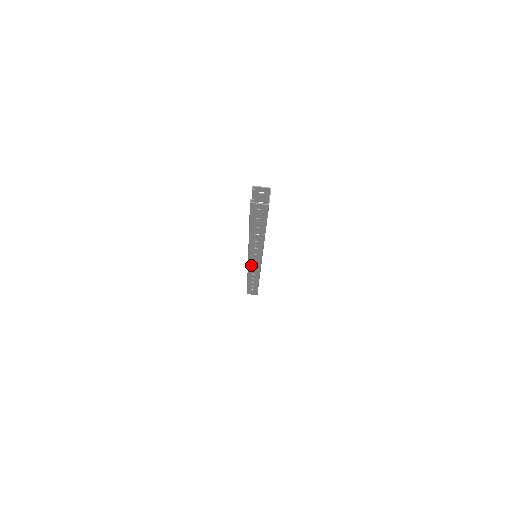
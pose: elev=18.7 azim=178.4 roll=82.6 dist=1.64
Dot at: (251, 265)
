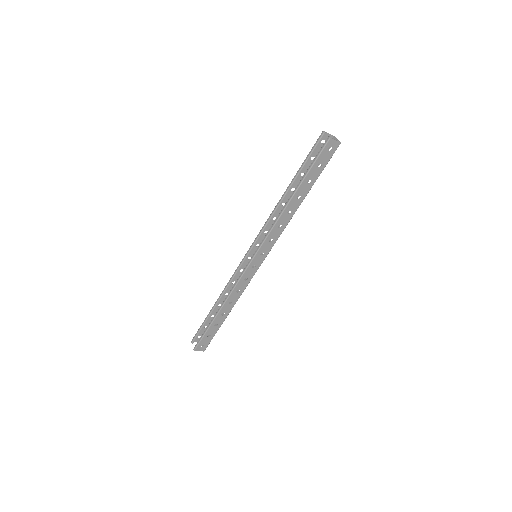
Dot at: (250, 268)
